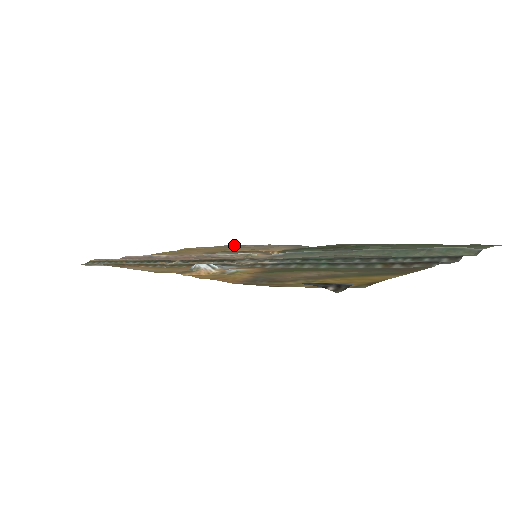
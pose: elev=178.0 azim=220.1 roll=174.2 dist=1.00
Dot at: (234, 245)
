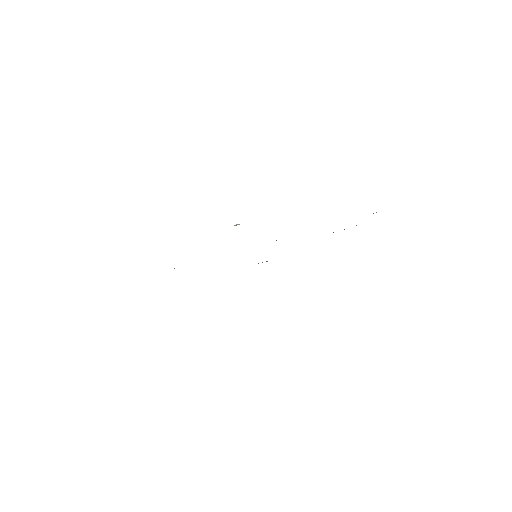
Dot at: occluded
